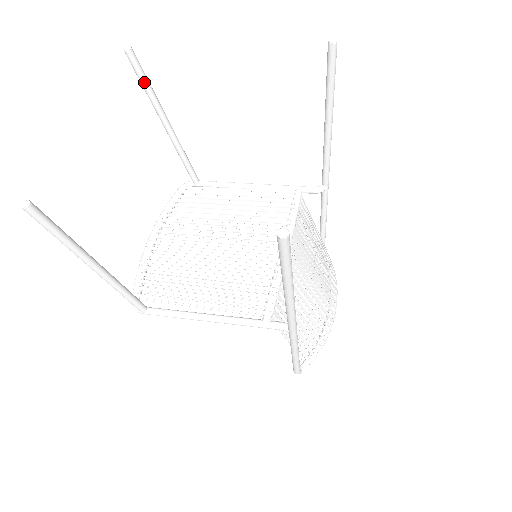
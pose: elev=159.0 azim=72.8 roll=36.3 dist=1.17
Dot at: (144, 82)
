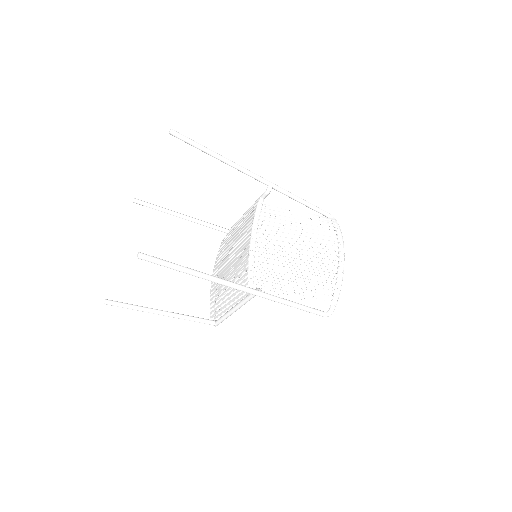
Dot at: (153, 208)
